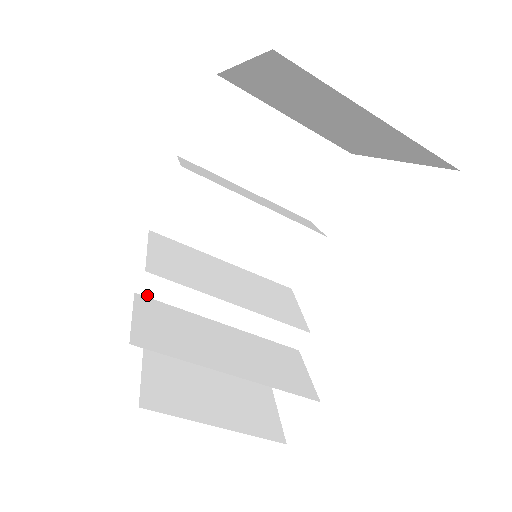
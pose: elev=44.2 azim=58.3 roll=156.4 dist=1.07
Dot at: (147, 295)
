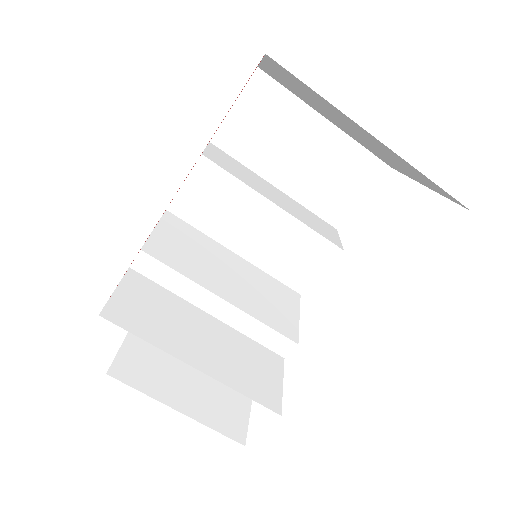
Dot at: (141, 272)
